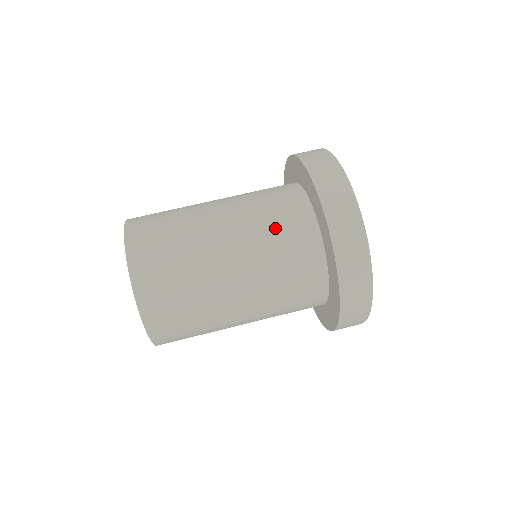
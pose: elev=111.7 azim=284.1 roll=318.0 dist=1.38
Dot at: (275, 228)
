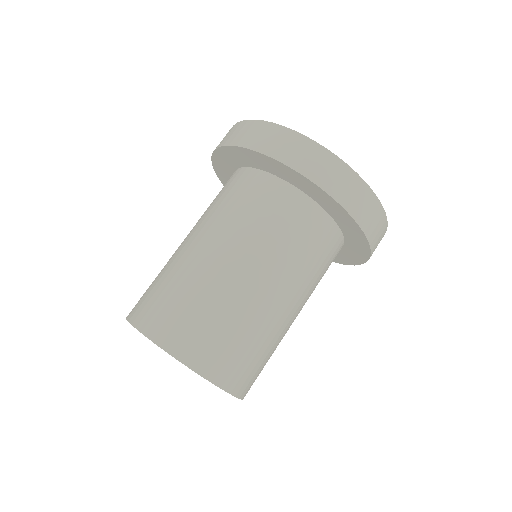
Dot at: (254, 213)
